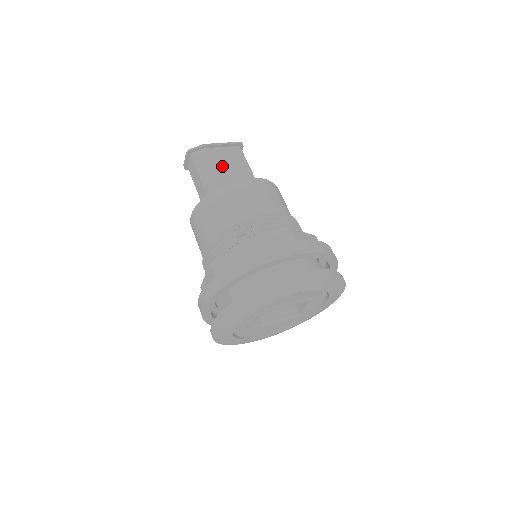
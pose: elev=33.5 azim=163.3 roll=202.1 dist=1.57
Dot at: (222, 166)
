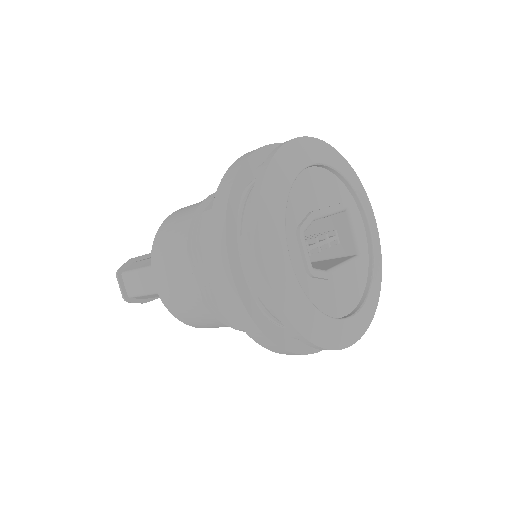
Dot at: occluded
